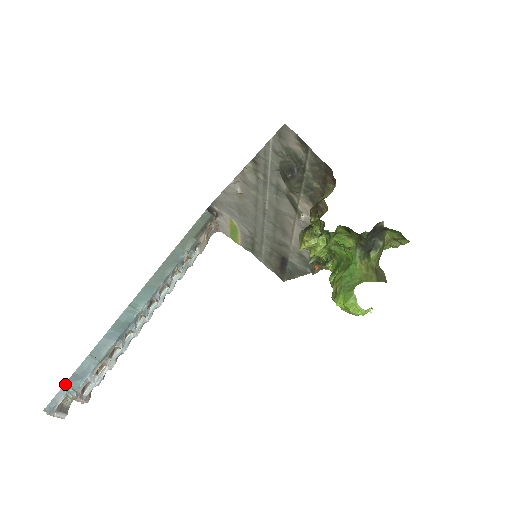
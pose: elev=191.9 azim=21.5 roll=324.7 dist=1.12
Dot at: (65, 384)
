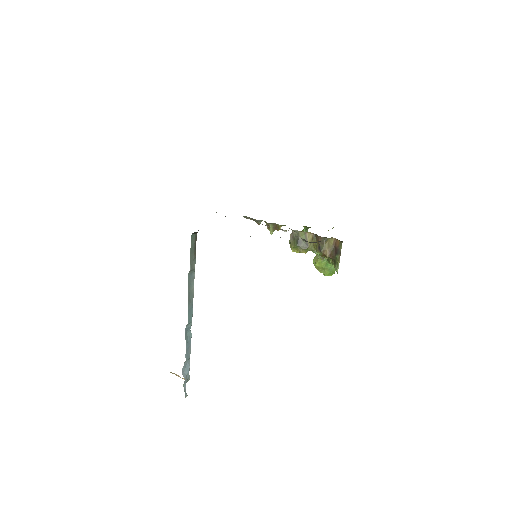
Dot at: (185, 381)
